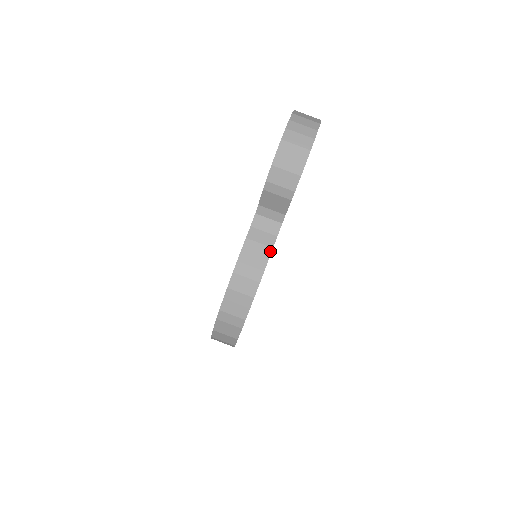
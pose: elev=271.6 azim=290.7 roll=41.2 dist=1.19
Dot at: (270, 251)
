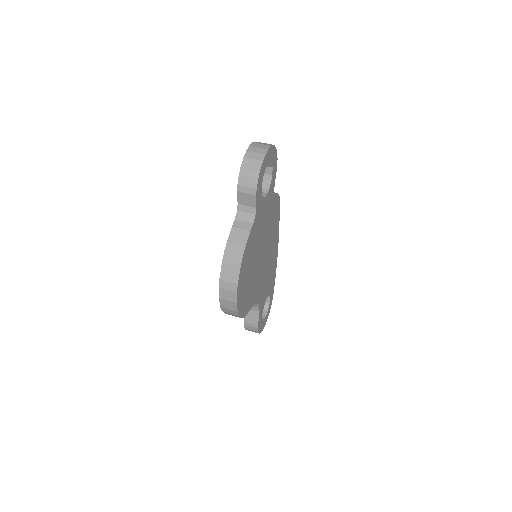
Dot at: (248, 233)
